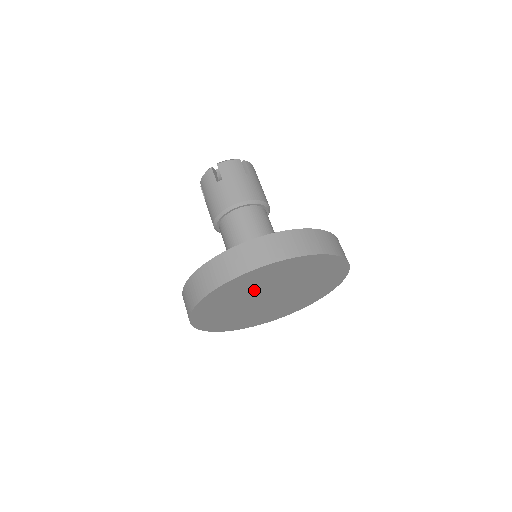
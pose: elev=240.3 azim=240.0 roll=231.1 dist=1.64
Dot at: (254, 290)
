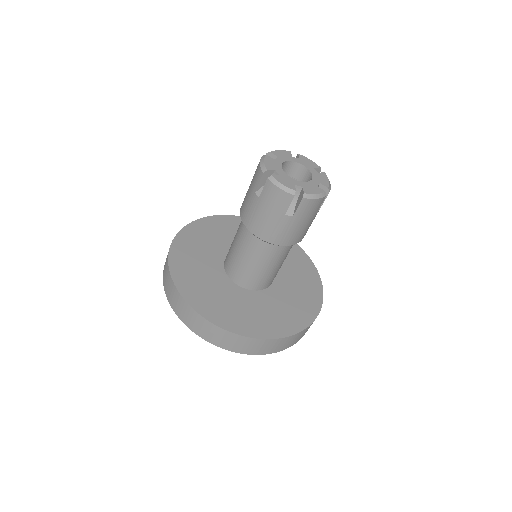
Dot at: occluded
